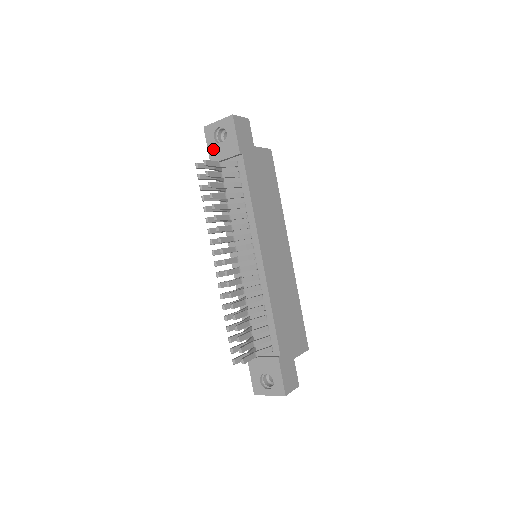
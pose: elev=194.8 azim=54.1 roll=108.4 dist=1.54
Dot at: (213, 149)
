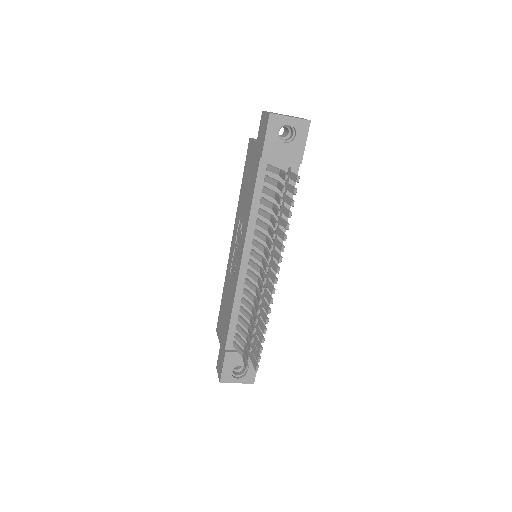
Dot at: (272, 144)
